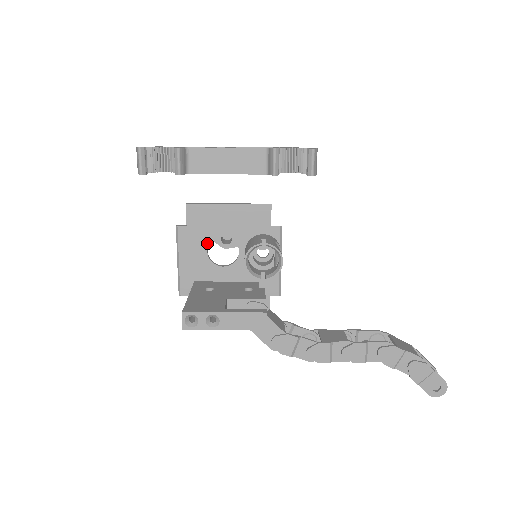
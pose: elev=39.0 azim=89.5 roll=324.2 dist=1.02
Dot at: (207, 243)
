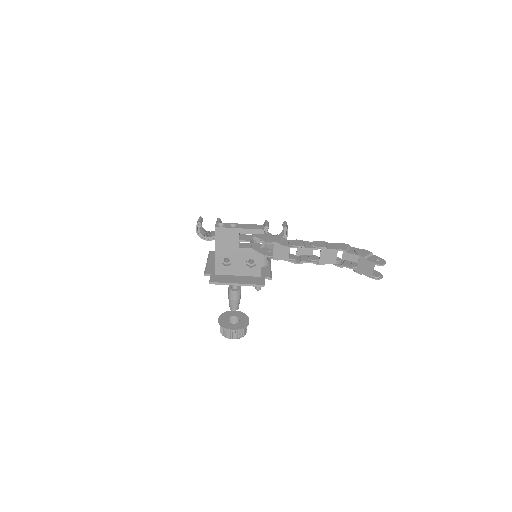
Dot at: occluded
